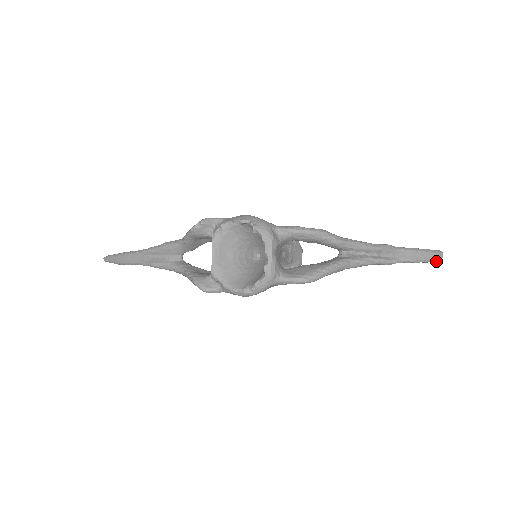
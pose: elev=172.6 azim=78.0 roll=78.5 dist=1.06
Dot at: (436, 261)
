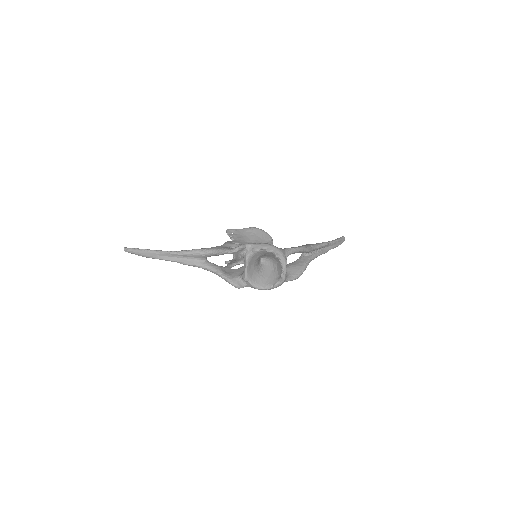
Dot at: occluded
